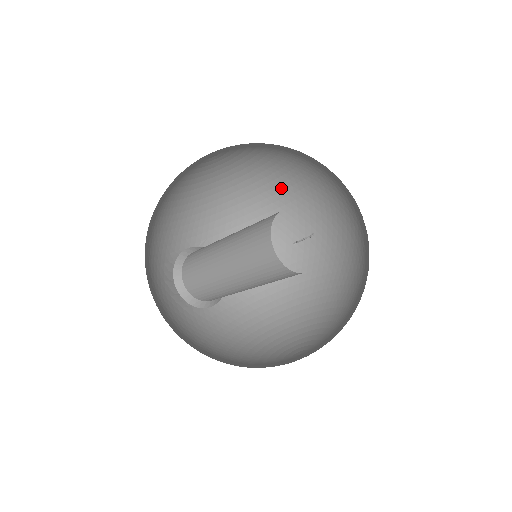
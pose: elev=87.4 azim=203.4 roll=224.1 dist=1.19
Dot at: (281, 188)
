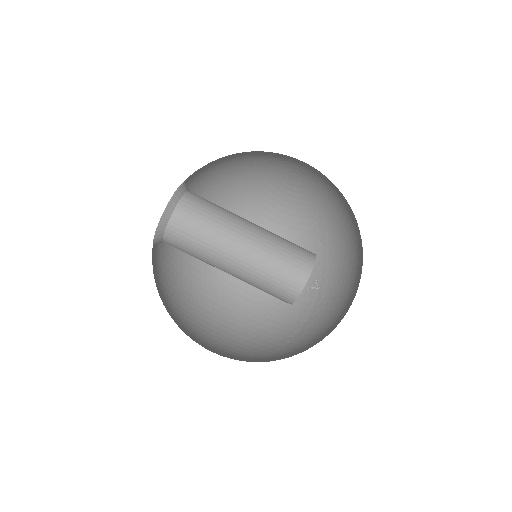
Dot at: occluded
